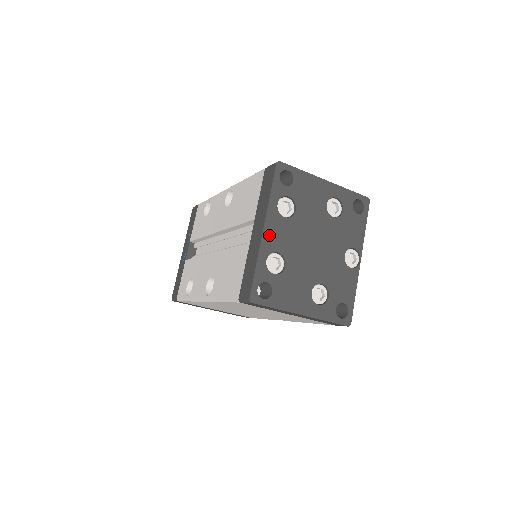
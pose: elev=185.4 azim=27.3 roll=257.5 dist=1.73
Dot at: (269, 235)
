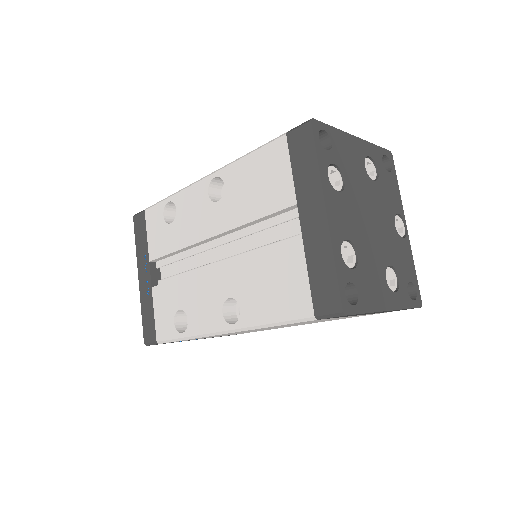
Dot at: (333, 219)
